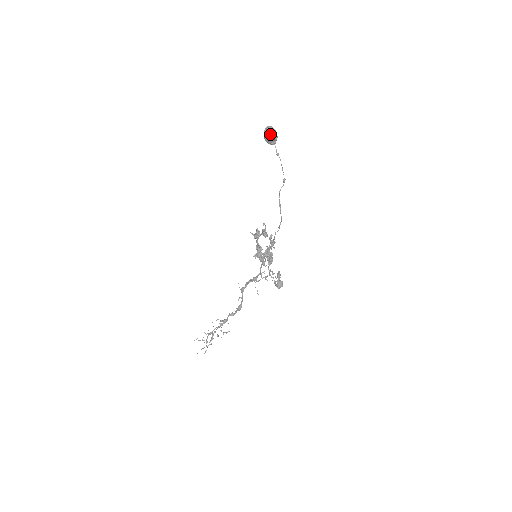
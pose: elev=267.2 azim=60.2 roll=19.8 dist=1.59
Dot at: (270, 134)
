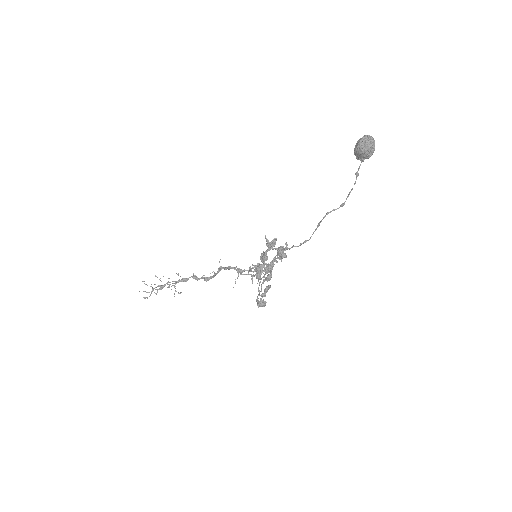
Dot at: (366, 149)
